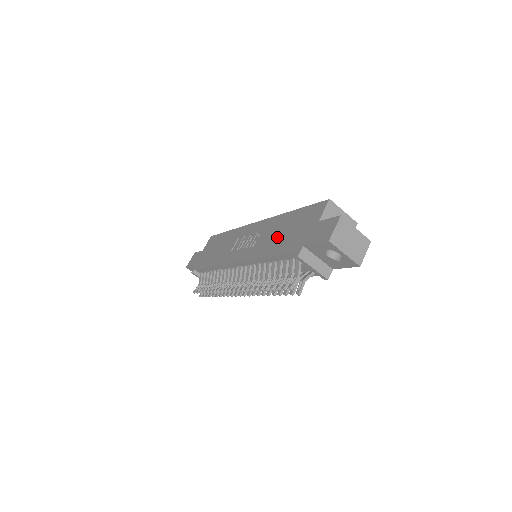
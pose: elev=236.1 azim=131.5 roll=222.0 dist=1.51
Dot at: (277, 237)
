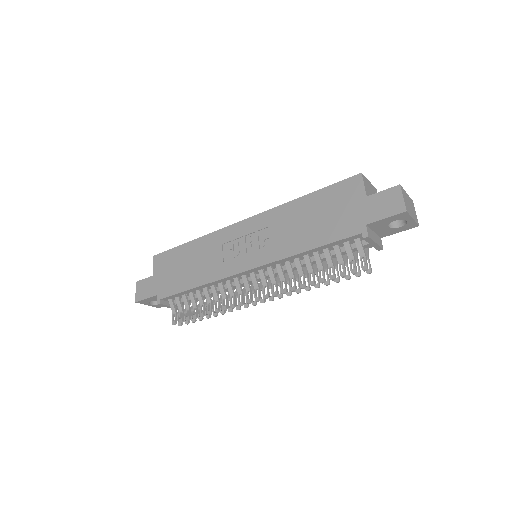
Dot at: (306, 227)
